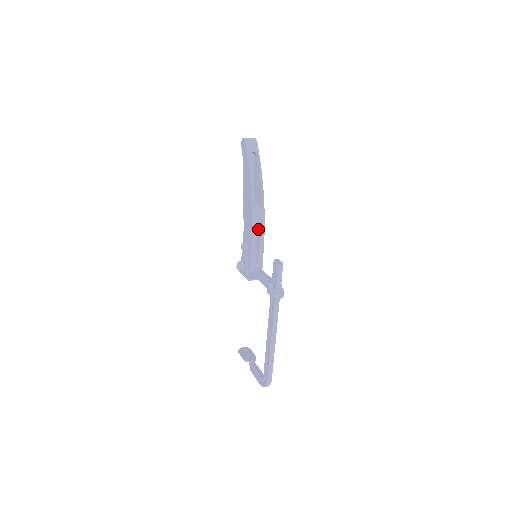
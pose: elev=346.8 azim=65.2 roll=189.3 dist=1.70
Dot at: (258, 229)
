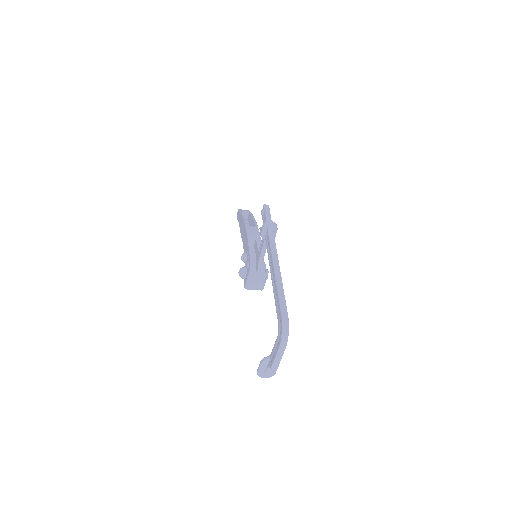
Dot at: (253, 236)
